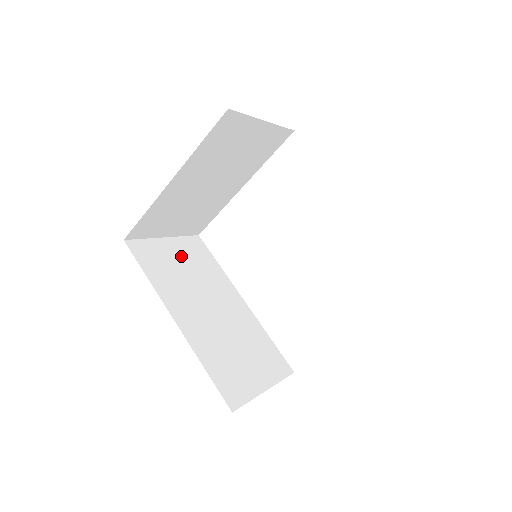
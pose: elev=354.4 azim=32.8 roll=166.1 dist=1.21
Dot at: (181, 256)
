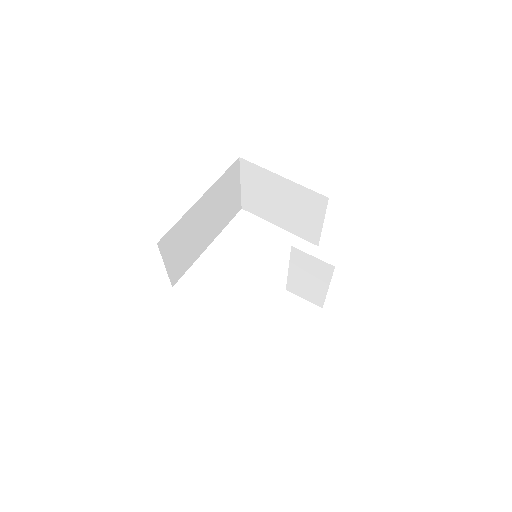
Dot at: occluded
